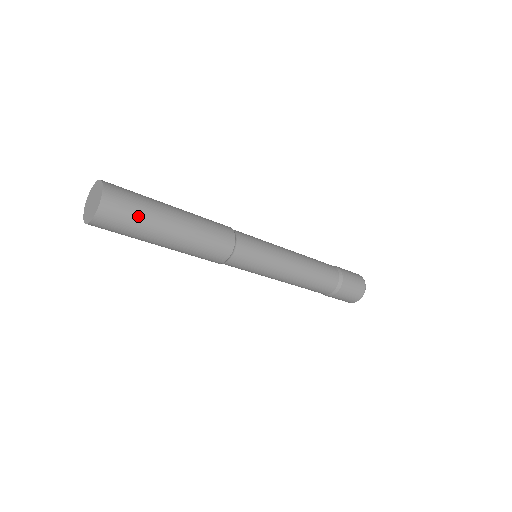
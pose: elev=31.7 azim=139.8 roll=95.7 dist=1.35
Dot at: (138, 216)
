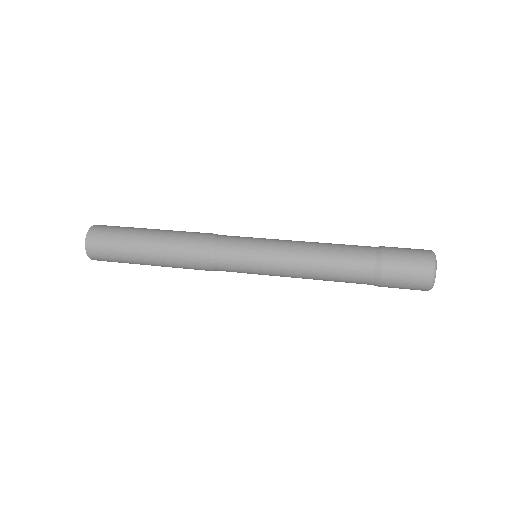
Dot at: (115, 240)
